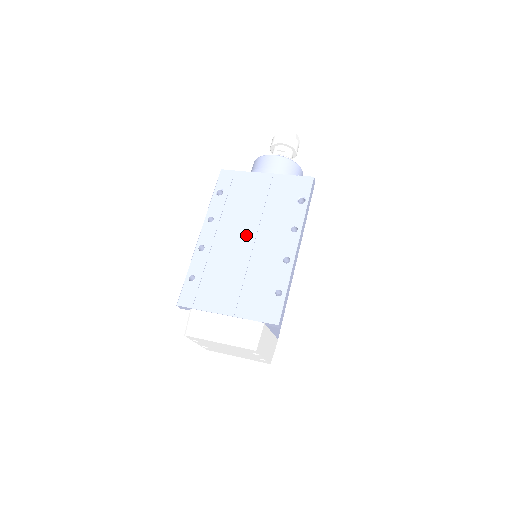
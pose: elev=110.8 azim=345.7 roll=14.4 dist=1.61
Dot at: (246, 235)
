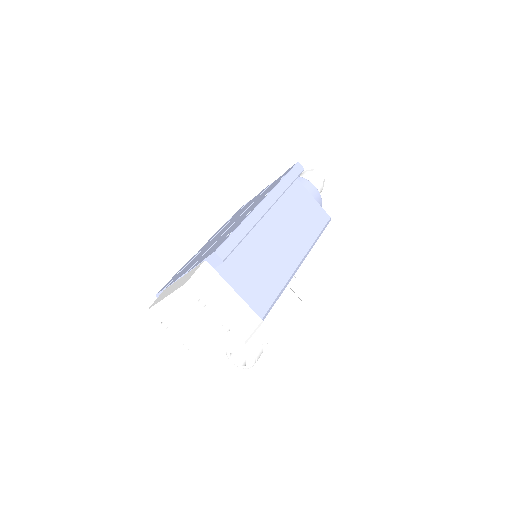
Dot at: (230, 224)
